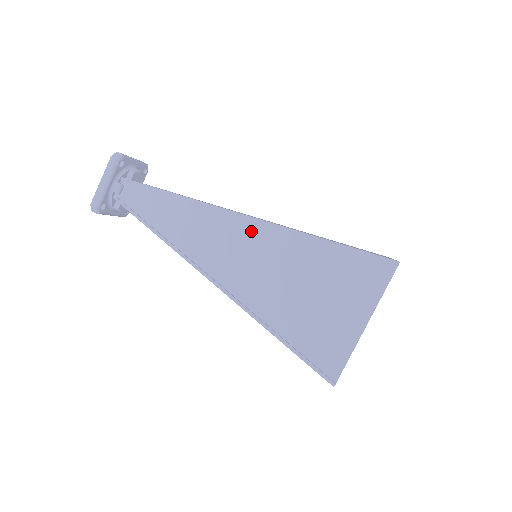
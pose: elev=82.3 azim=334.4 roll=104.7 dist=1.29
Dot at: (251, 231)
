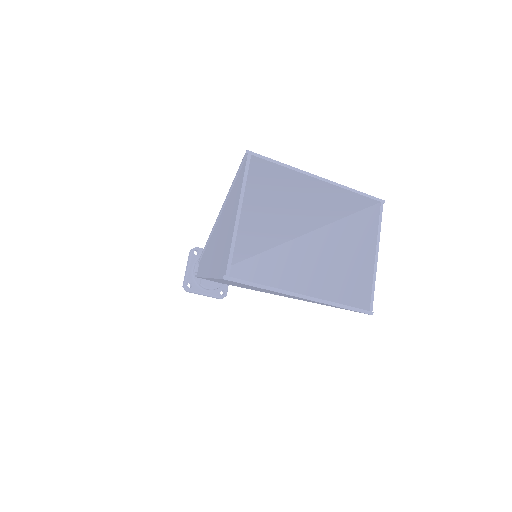
Dot at: (218, 225)
